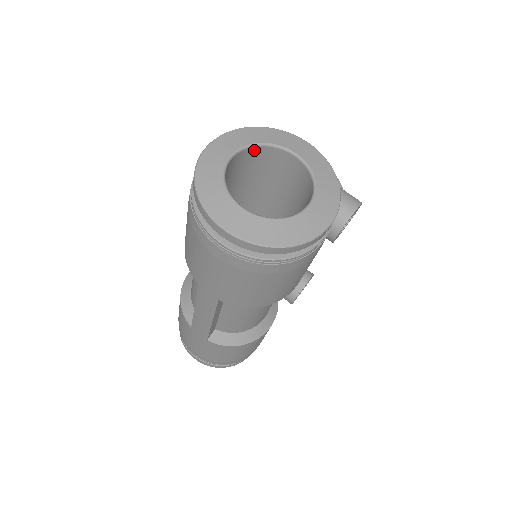
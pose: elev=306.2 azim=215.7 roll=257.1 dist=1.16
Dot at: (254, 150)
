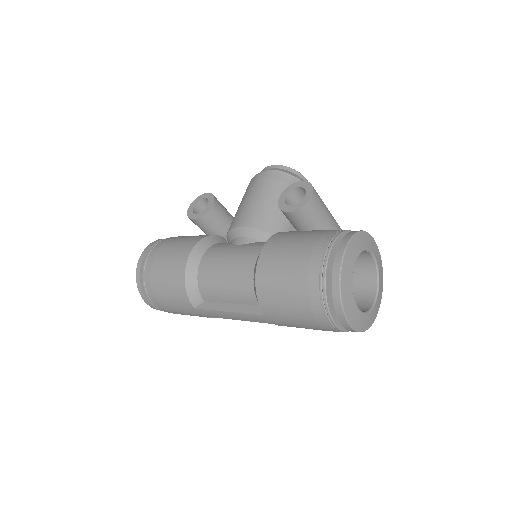
Dot at: occluded
